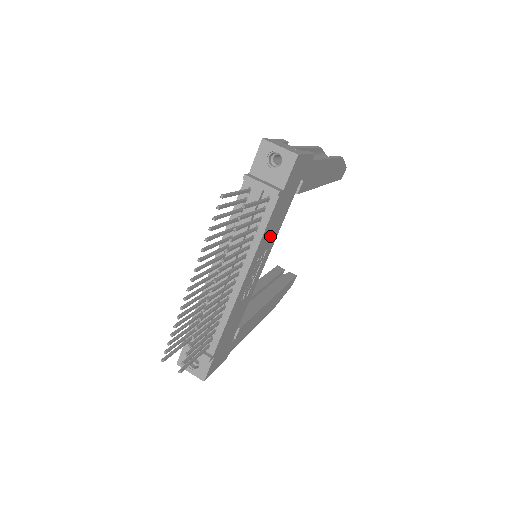
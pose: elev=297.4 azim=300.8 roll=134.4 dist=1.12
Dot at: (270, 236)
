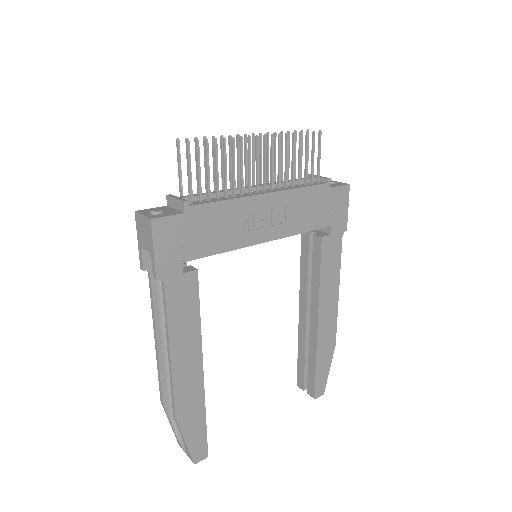
Dot at: (297, 213)
